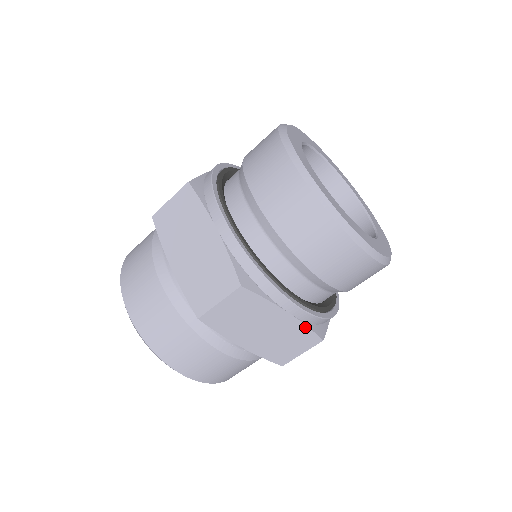
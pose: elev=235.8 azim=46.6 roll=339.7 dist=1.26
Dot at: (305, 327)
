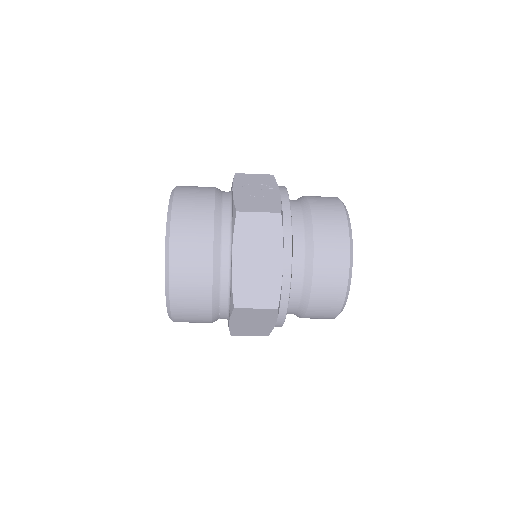
Dot at: (271, 330)
